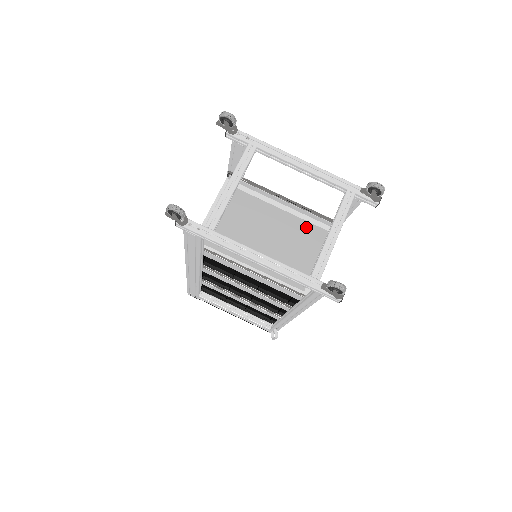
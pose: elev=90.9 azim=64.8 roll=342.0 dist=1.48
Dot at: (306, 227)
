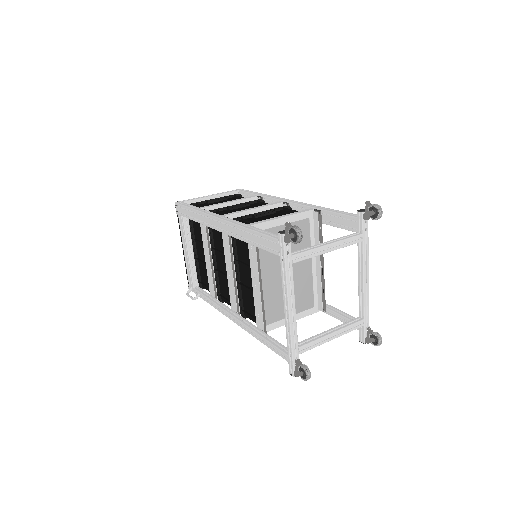
Dot at: (309, 290)
